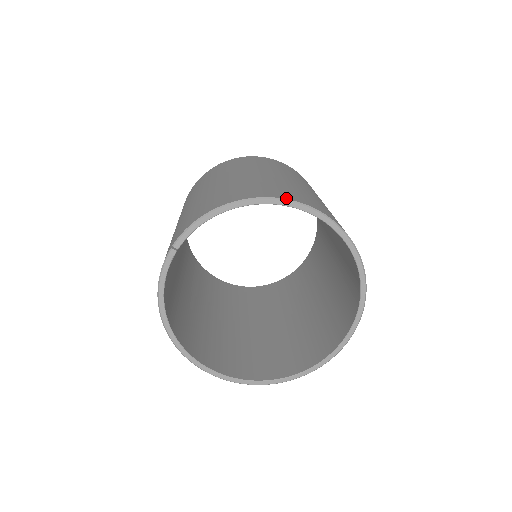
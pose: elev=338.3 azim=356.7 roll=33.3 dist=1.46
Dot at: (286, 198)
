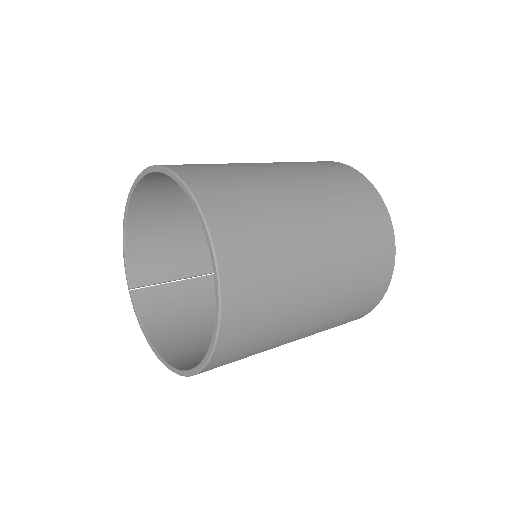
Dot at: occluded
